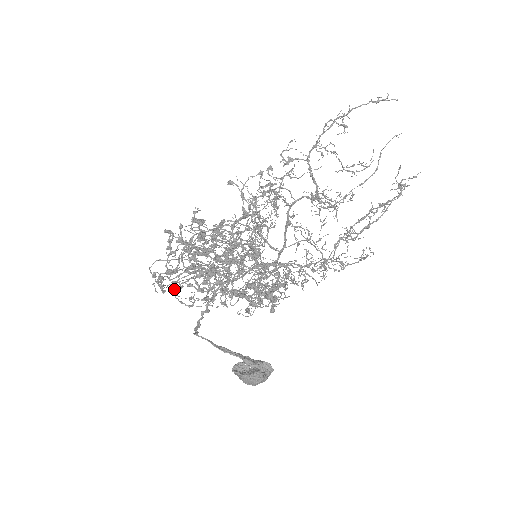
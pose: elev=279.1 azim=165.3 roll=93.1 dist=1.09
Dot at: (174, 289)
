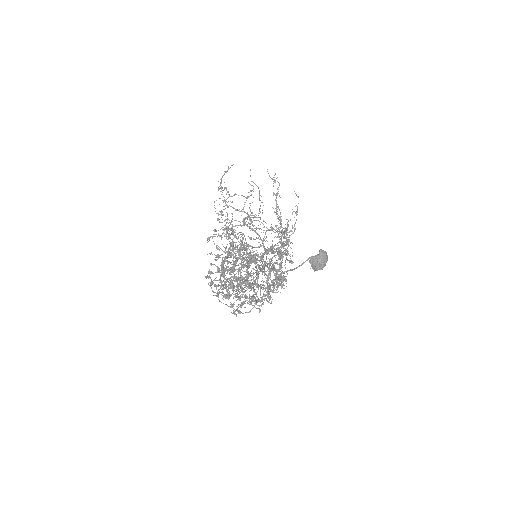
Dot at: (241, 296)
